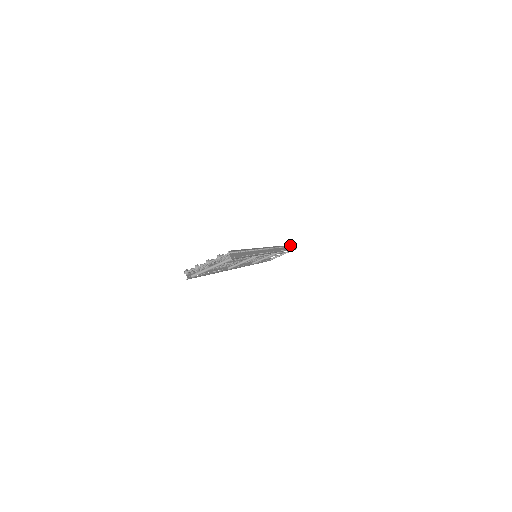
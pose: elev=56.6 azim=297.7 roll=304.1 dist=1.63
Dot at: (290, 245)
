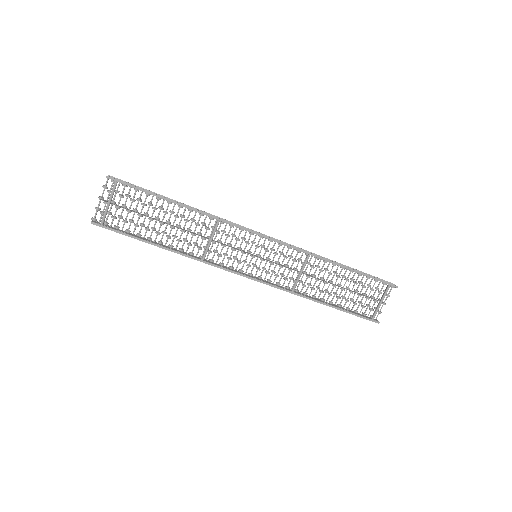
Dot at: occluded
